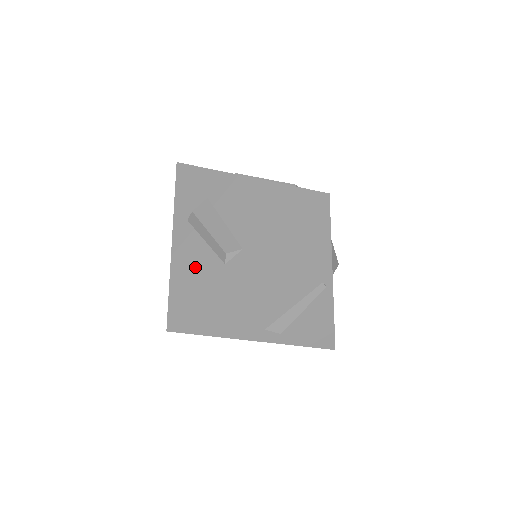
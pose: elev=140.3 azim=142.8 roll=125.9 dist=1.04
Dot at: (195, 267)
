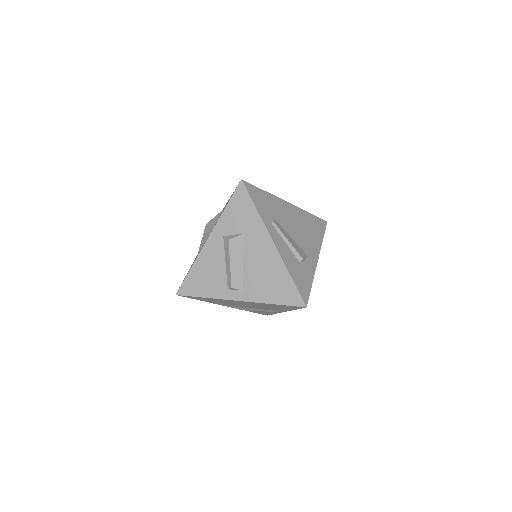
Dot at: (211, 273)
